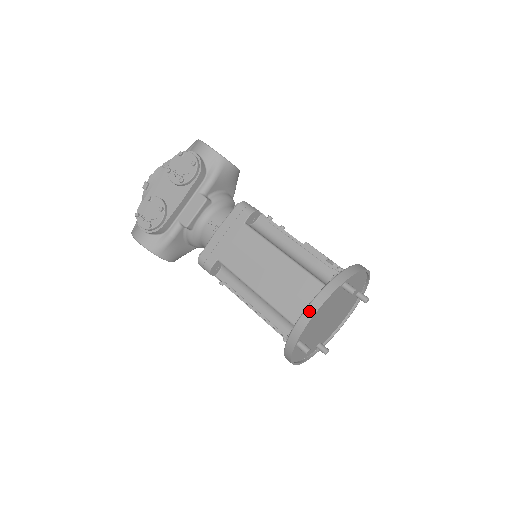
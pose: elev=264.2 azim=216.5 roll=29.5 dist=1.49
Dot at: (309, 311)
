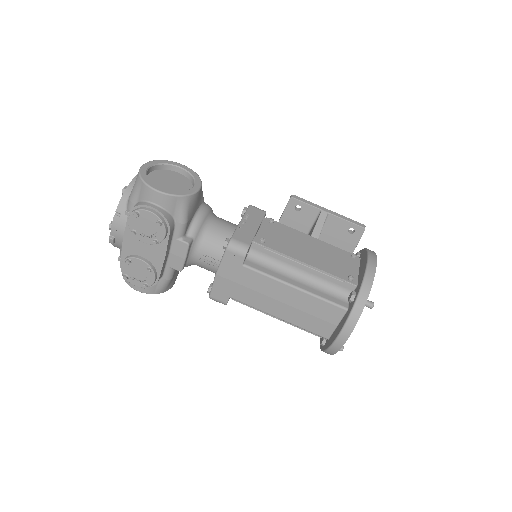
Dot at: (339, 341)
